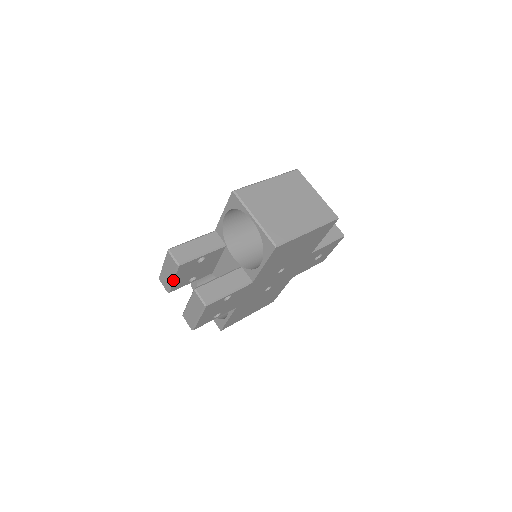
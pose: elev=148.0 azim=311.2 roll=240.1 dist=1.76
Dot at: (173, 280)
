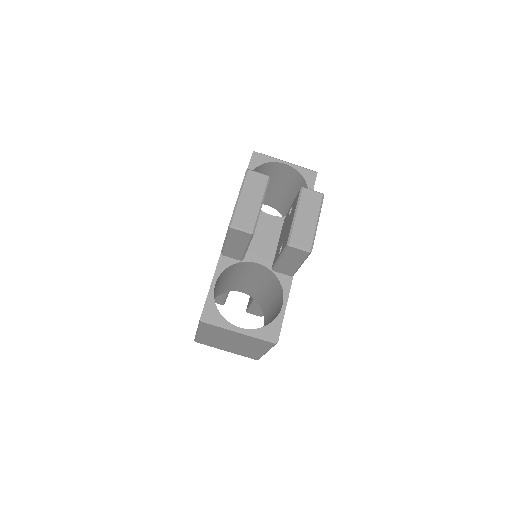
Dot at: (261, 205)
